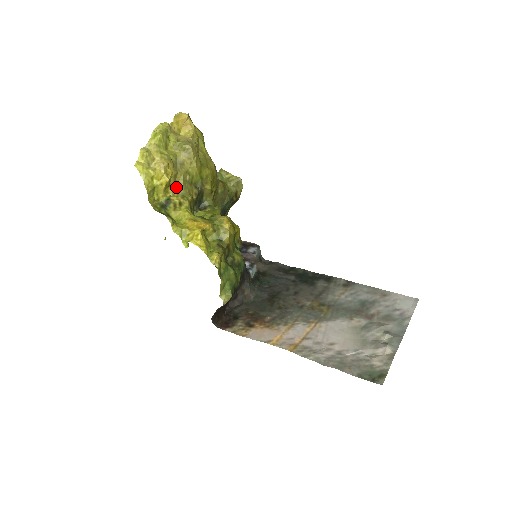
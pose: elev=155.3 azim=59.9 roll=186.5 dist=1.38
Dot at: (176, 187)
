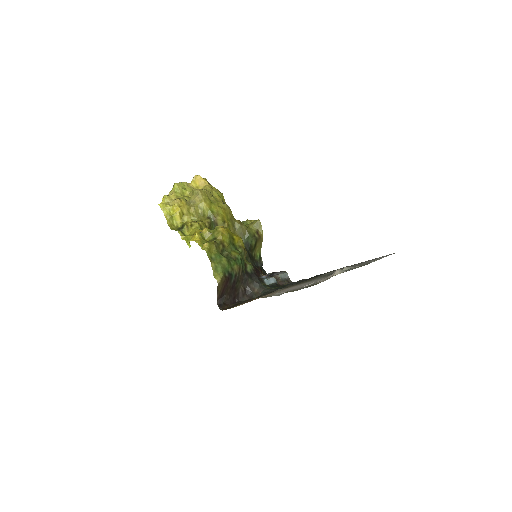
Dot at: (190, 216)
